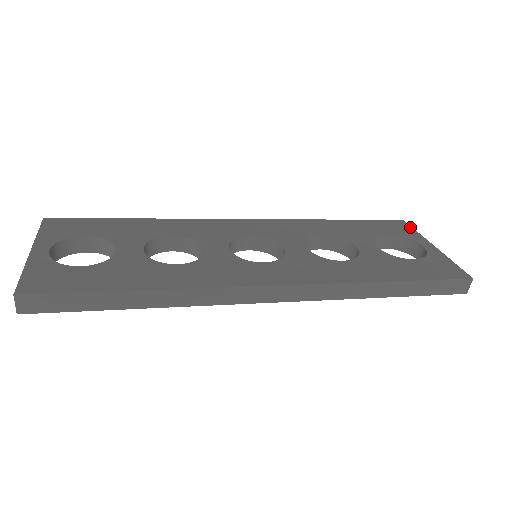
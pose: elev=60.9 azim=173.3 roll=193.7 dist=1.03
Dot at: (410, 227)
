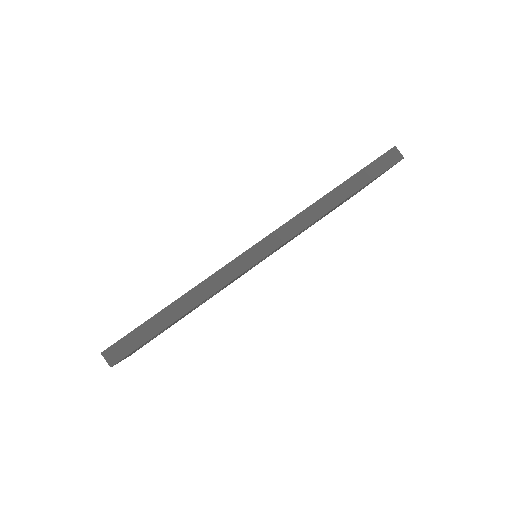
Dot at: occluded
